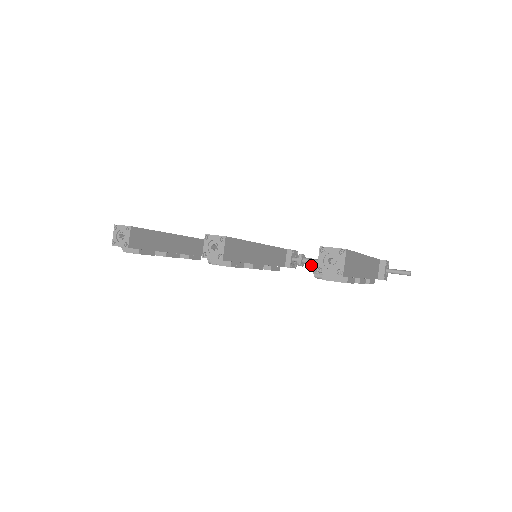
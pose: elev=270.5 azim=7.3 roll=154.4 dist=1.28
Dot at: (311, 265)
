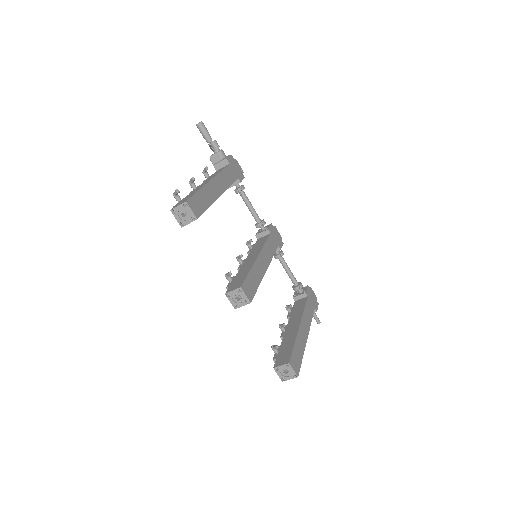
Dot at: (276, 347)
